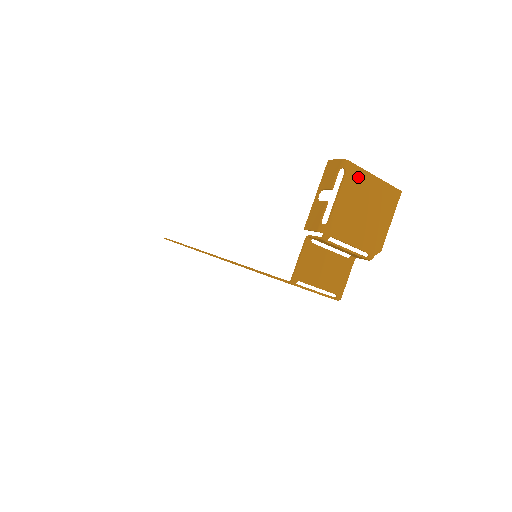
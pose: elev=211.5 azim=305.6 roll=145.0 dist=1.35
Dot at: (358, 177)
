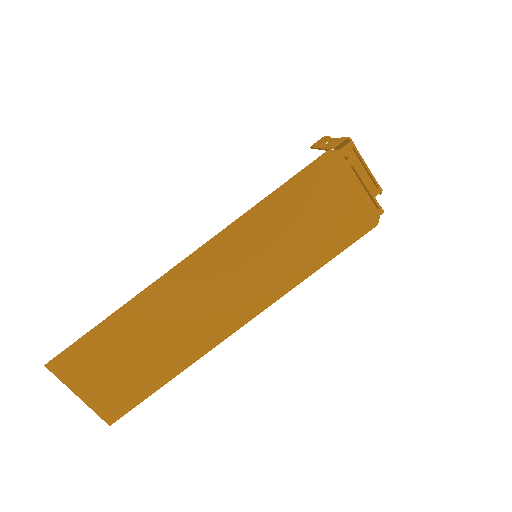
Dot at: (338, 149)
